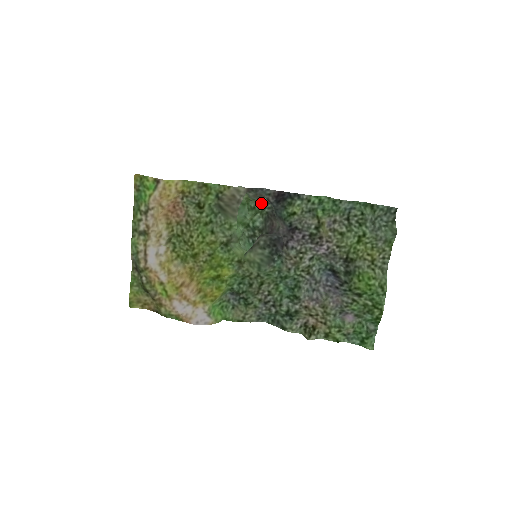
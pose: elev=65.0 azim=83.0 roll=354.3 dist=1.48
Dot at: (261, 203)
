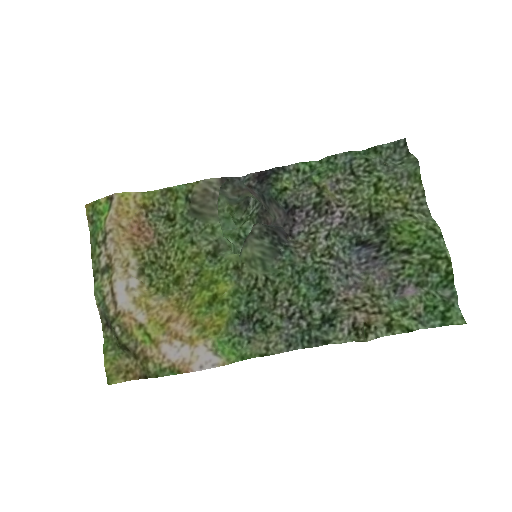
Dot at: (248, 211)
